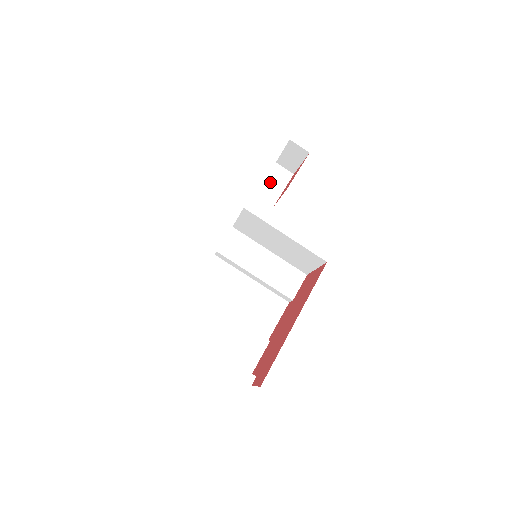
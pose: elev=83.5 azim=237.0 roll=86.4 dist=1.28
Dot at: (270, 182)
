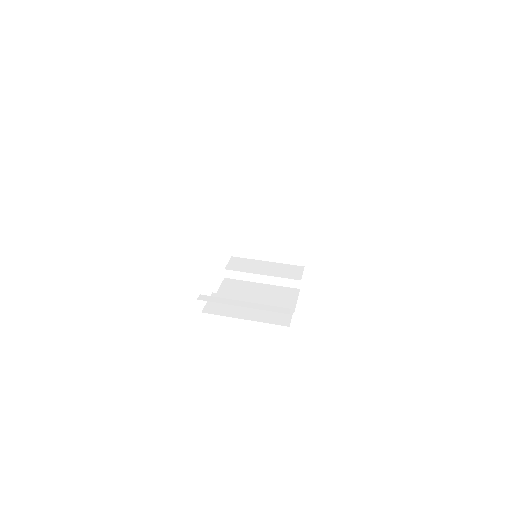
Dot at: occluded
